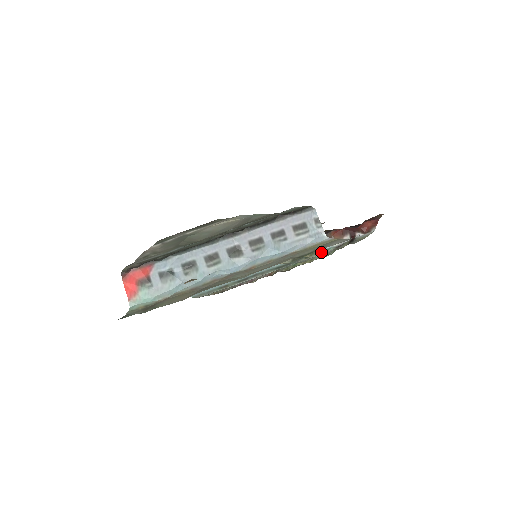
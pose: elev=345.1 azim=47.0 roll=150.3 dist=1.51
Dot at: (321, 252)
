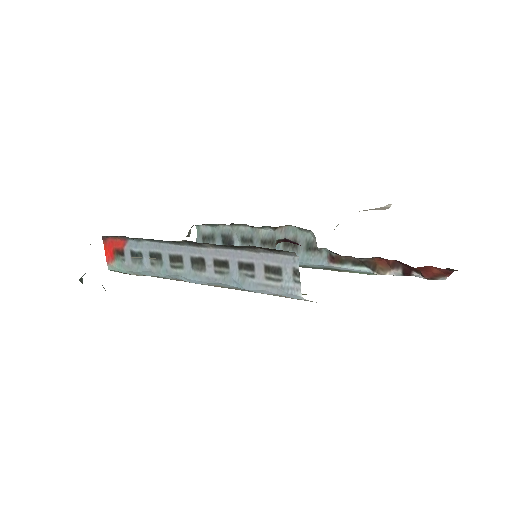
Dot at: (358, 272)
